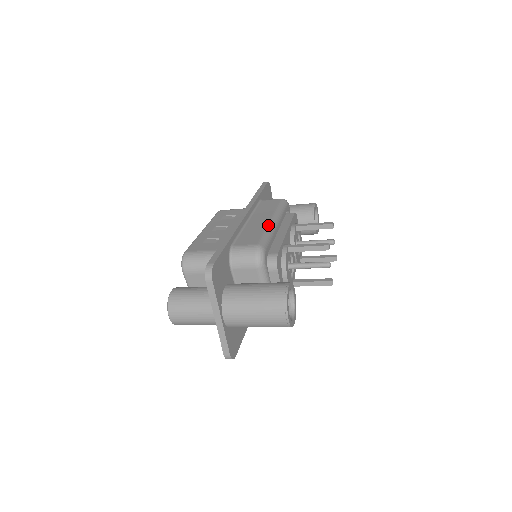
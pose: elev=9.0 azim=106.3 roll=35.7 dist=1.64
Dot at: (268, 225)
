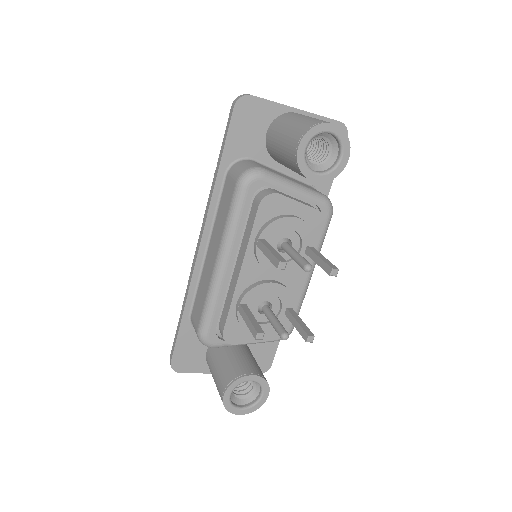
Dot at: (210, 281)
